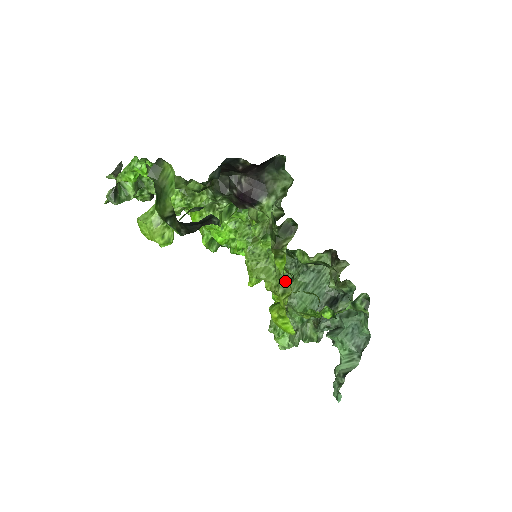
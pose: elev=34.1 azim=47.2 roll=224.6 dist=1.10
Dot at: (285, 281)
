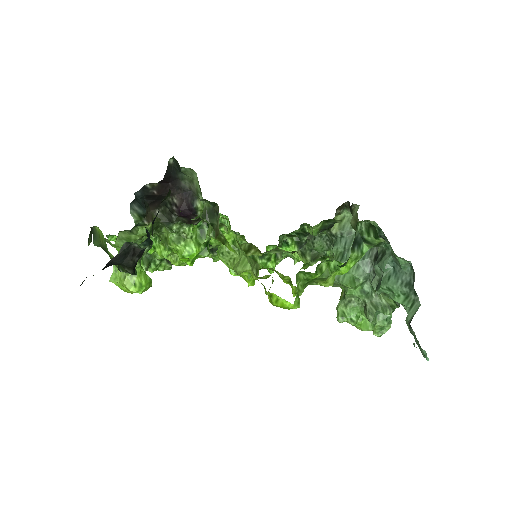
Dot at: (252, 260)
